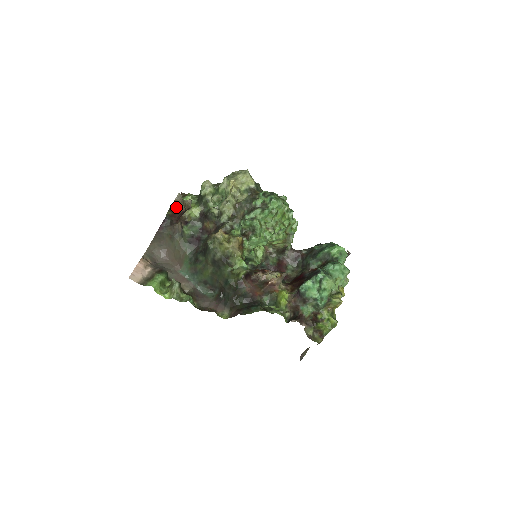
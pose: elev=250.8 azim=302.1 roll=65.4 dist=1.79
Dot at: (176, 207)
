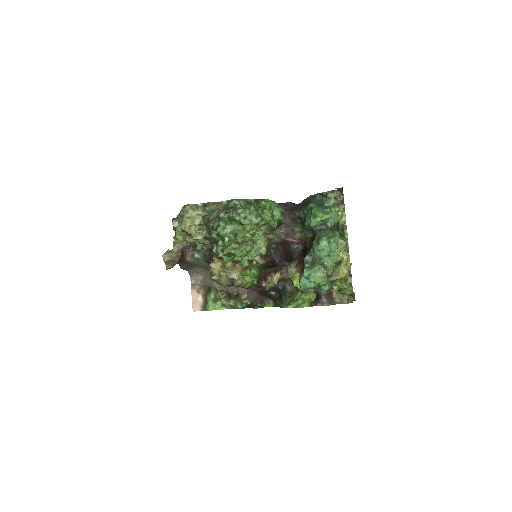
Dot at: (171, 264)
